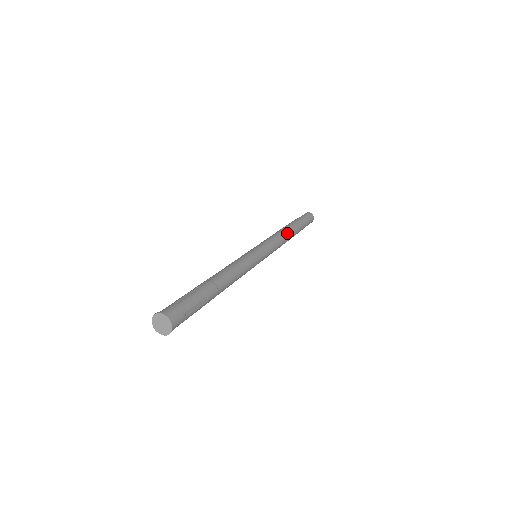
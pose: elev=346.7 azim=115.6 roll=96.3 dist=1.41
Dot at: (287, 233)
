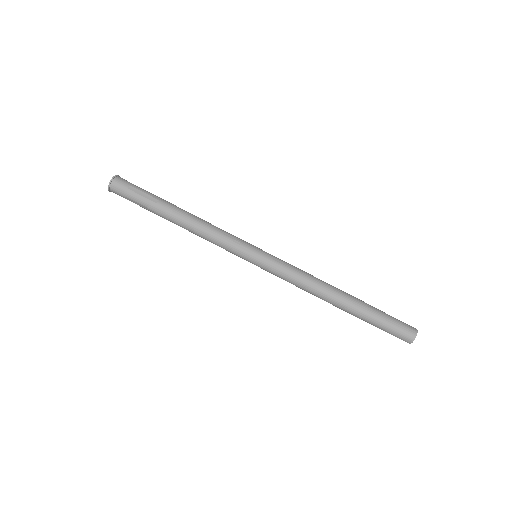
Dot at: (327, 284)
